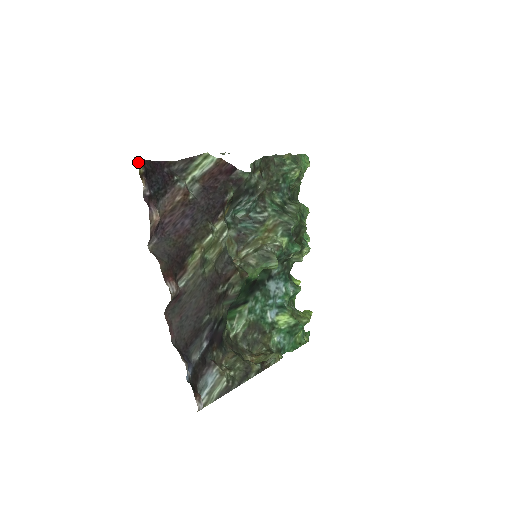
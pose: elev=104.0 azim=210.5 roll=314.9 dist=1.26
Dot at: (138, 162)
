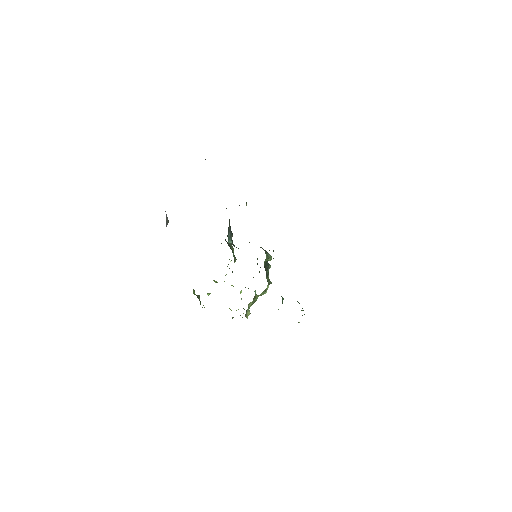
Dot at: occluded
